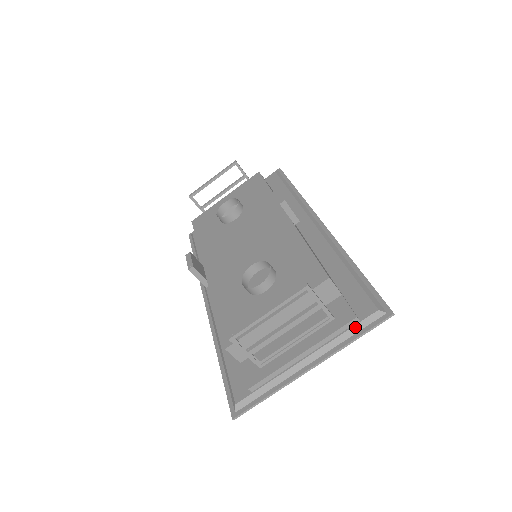
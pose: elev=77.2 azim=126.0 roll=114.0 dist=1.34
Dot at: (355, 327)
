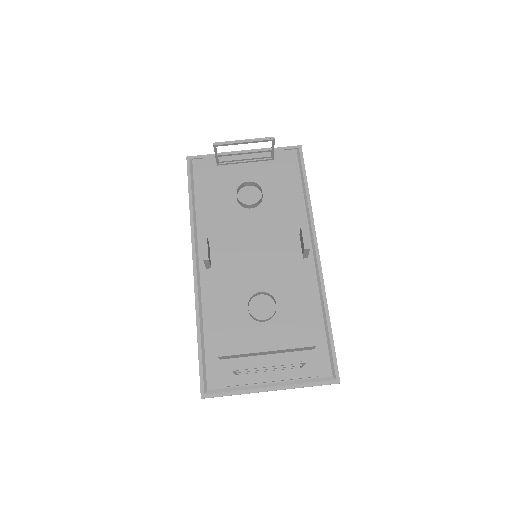
Dot at: (312, 379)
